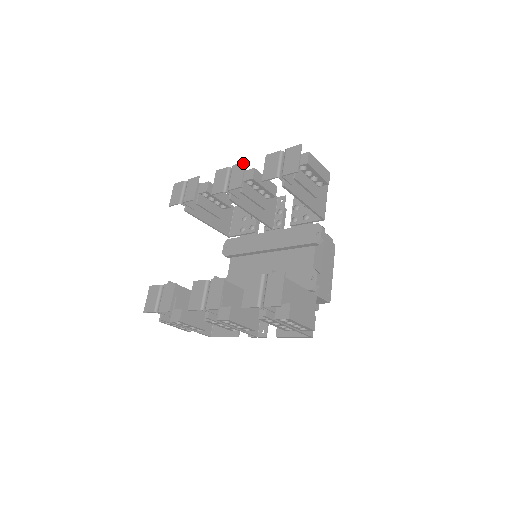
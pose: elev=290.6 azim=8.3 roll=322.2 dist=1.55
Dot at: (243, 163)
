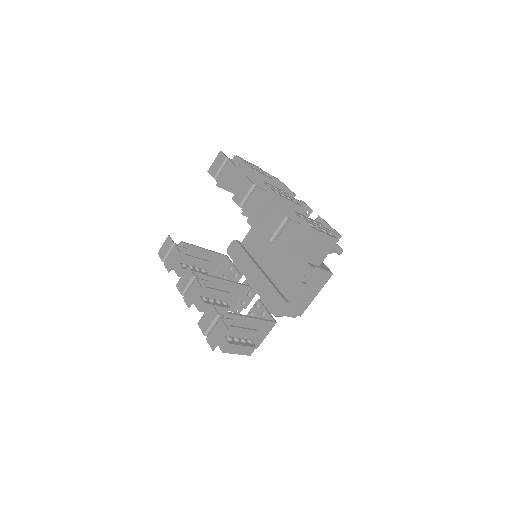
Dot at: (262, 194)
